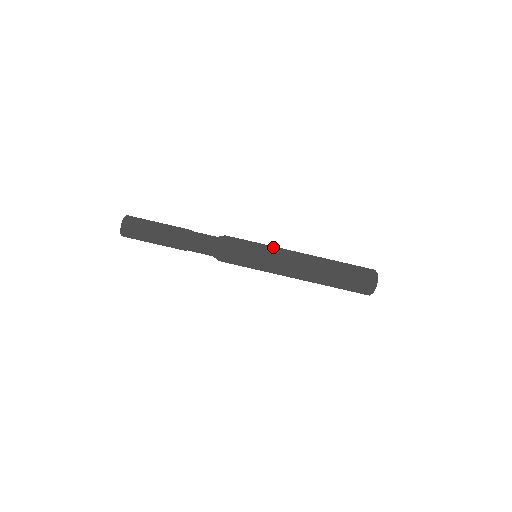
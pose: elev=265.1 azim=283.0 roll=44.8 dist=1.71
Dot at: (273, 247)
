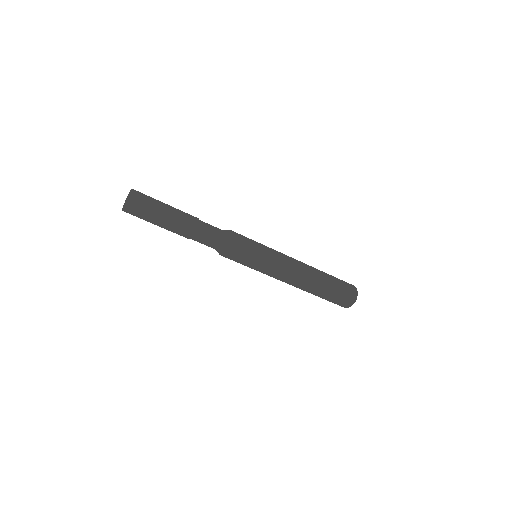
Dot at: (275, 254)
